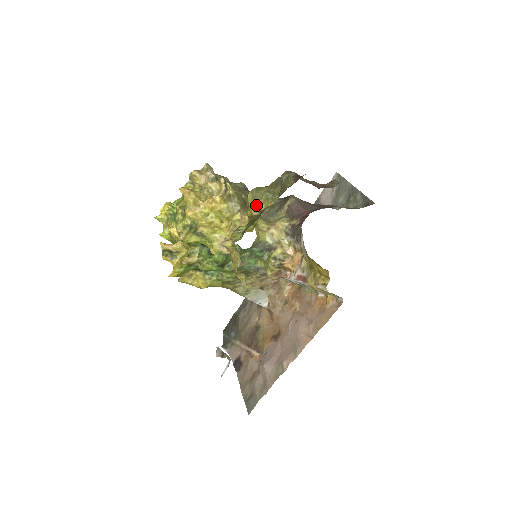
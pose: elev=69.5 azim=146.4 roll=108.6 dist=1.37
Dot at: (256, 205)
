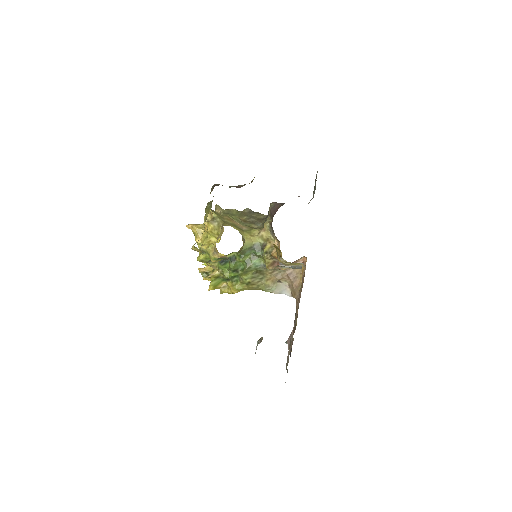
Dot at: (205, 216)
